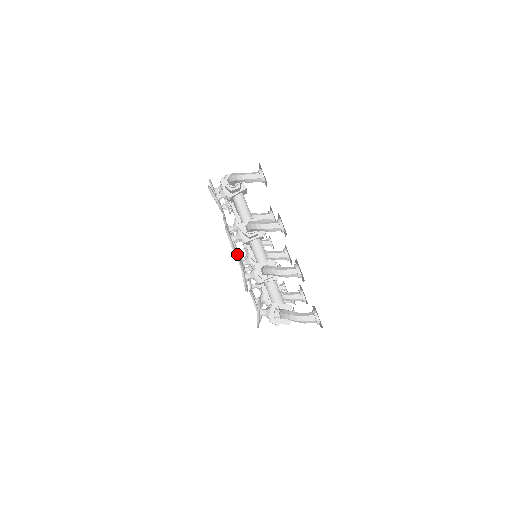
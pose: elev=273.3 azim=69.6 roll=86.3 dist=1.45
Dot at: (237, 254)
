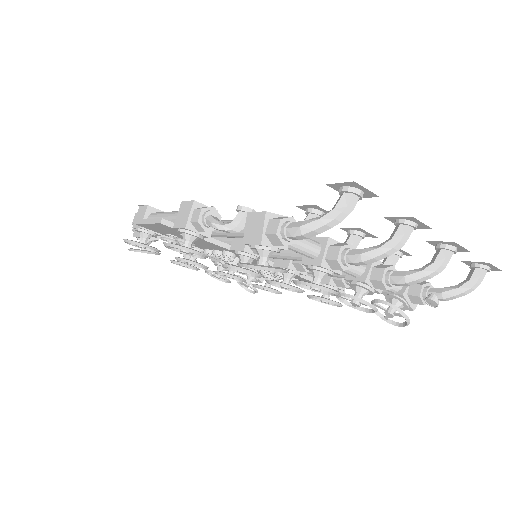
Dot at: (284, 284)
